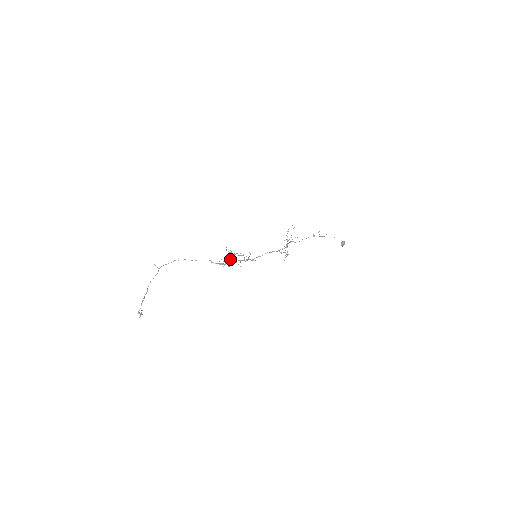
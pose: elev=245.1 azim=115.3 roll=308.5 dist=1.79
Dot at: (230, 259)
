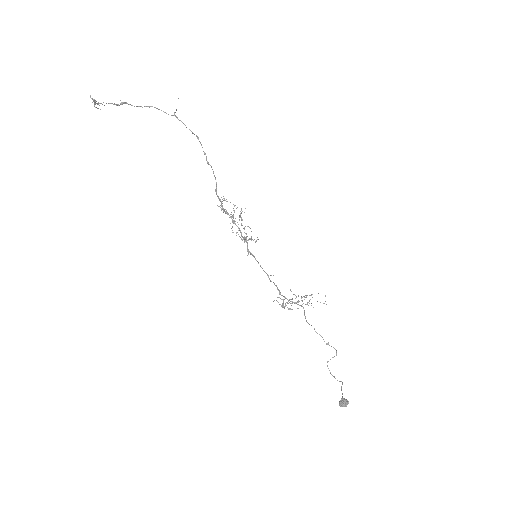
Dot at: occluded
